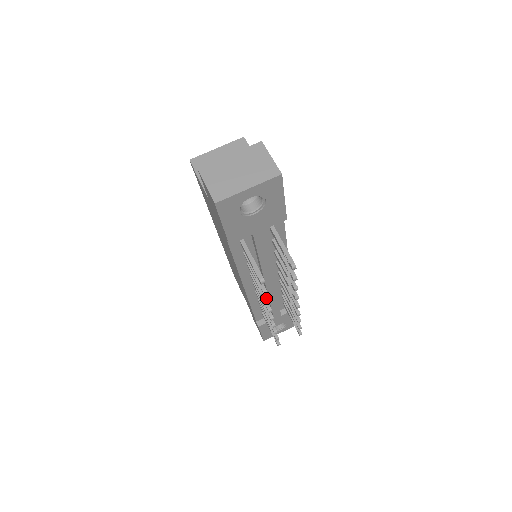
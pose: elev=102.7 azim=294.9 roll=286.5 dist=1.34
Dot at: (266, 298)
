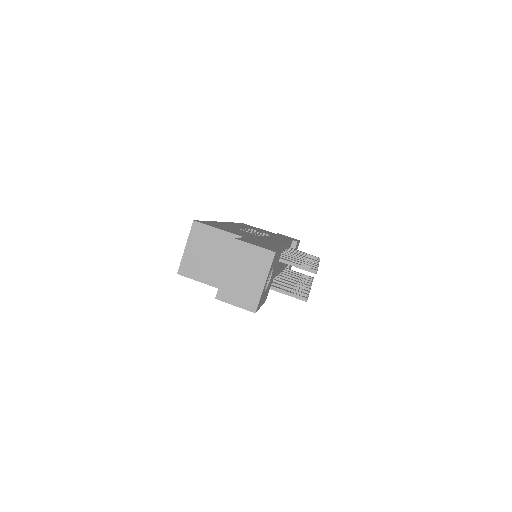
Dot at: occluded
